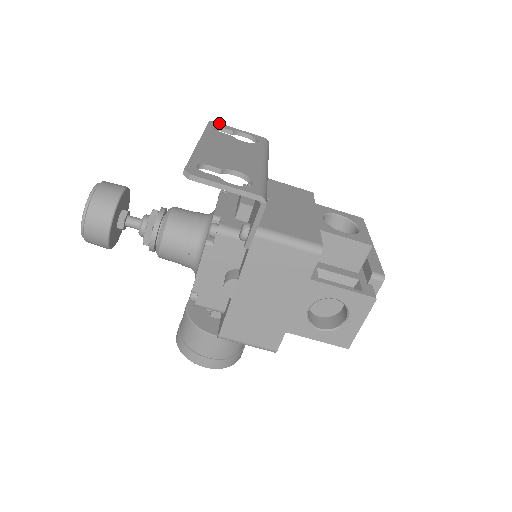
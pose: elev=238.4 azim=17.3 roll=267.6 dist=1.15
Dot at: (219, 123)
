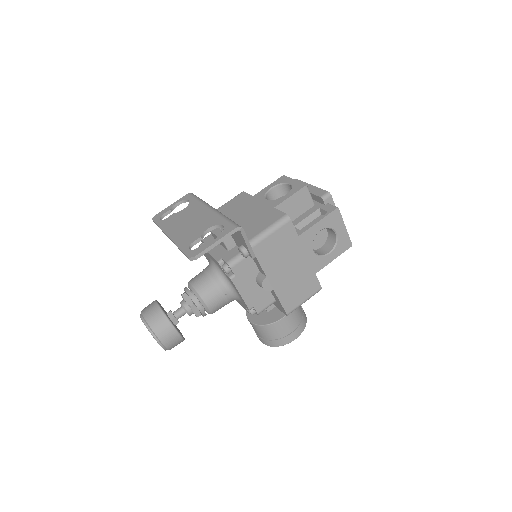
Dot at: (157, 214)
